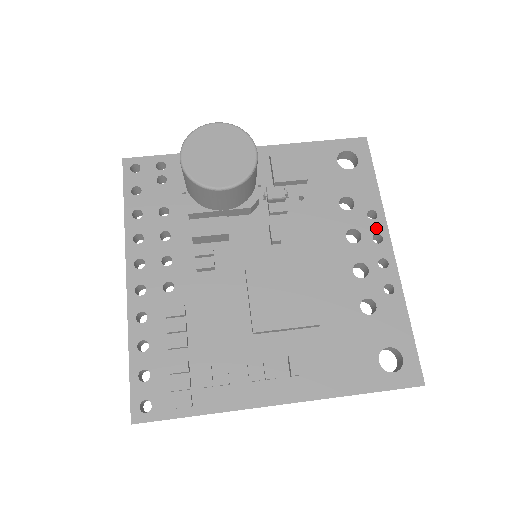
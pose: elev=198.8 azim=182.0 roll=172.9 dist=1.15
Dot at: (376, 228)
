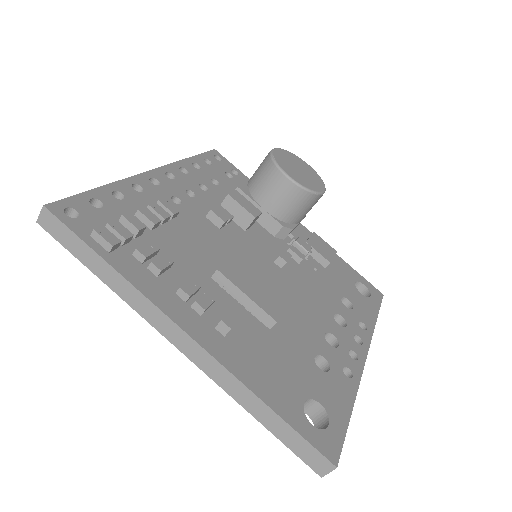
Dot at: (361, 334)
